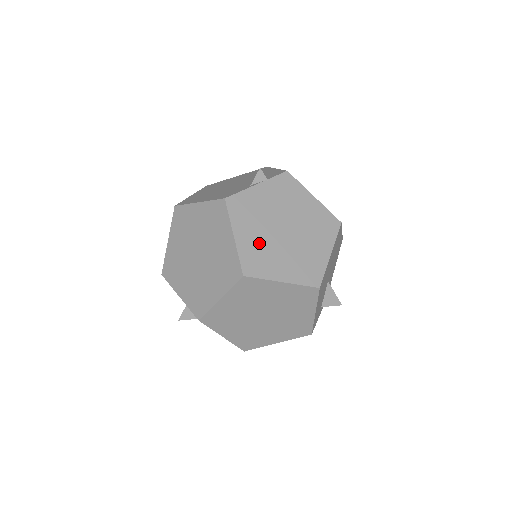
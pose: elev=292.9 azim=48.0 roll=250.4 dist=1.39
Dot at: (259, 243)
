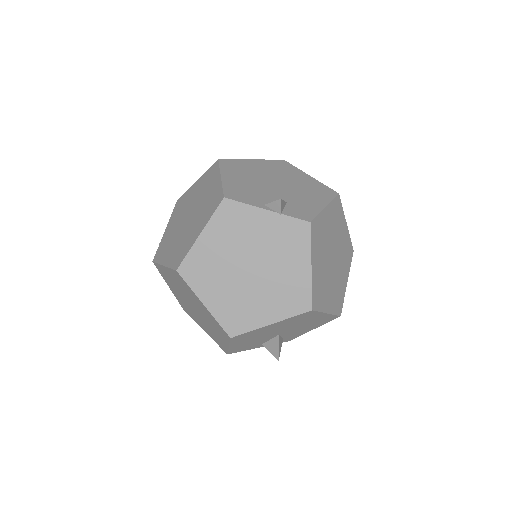
Dot at: (216, 258)
